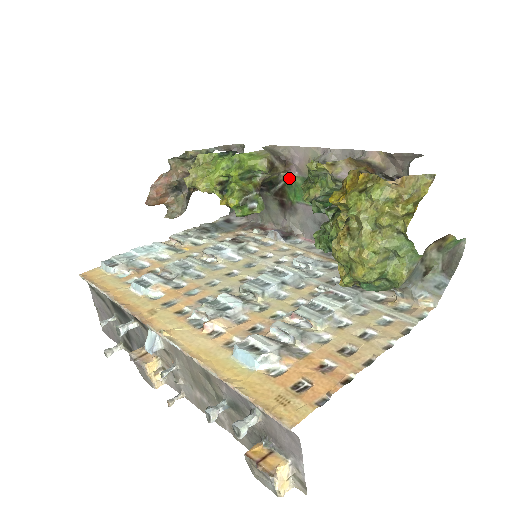
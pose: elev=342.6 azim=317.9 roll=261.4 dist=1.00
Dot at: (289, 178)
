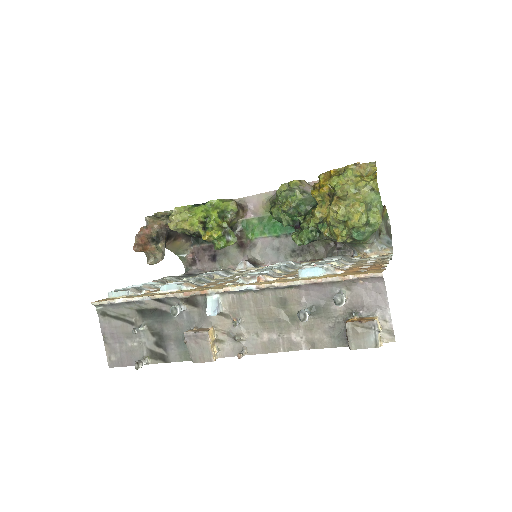
Dot at: (246, 222)
